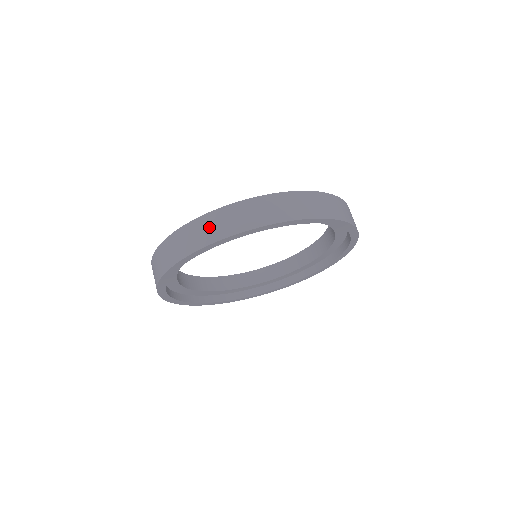
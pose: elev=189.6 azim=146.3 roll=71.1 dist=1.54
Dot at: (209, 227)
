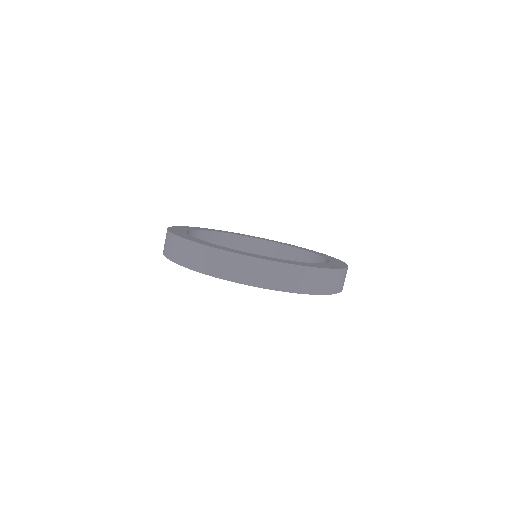
Dot at: (275, 275)
